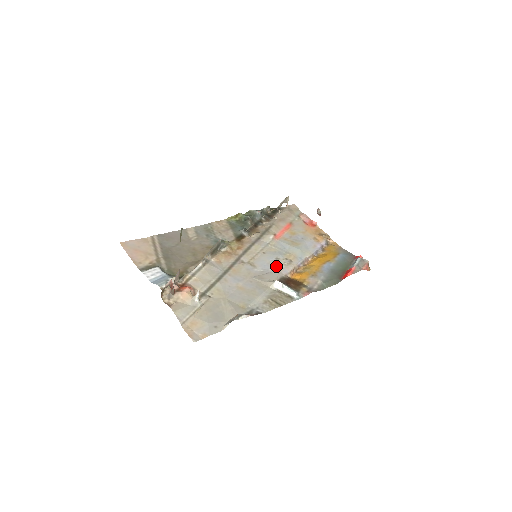
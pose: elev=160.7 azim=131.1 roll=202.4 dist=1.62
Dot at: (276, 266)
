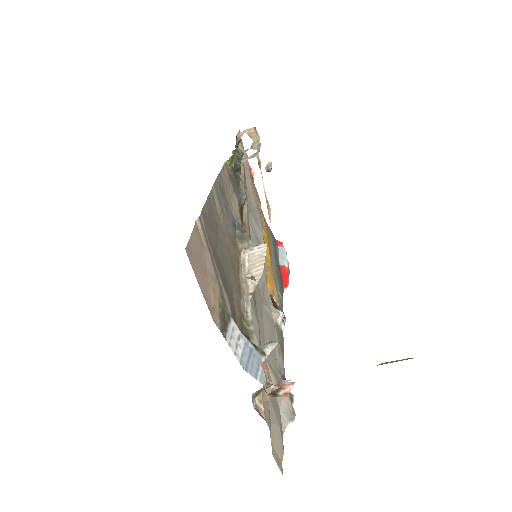
Dot at: (263, 272)
